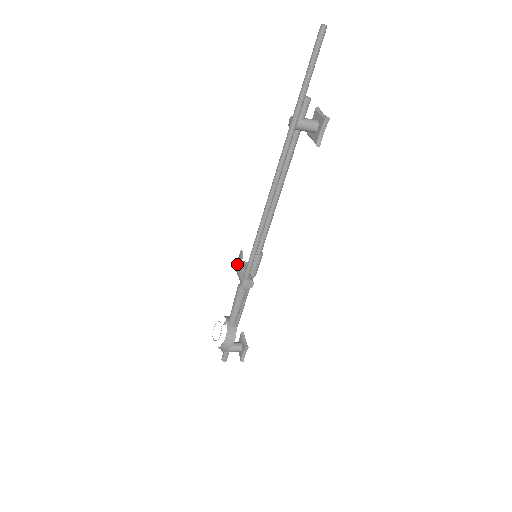
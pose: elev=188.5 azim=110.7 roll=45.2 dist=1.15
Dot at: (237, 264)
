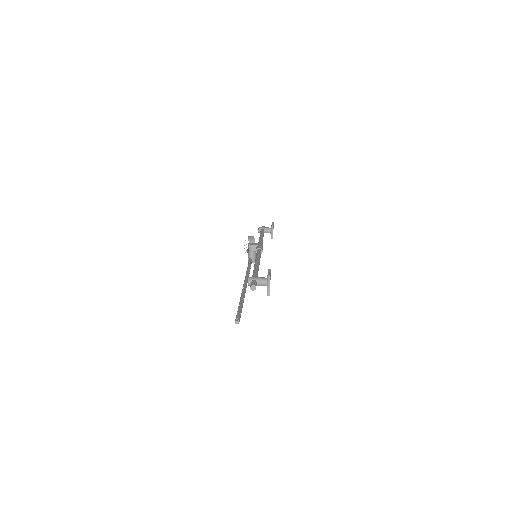
Dot at: occluded
